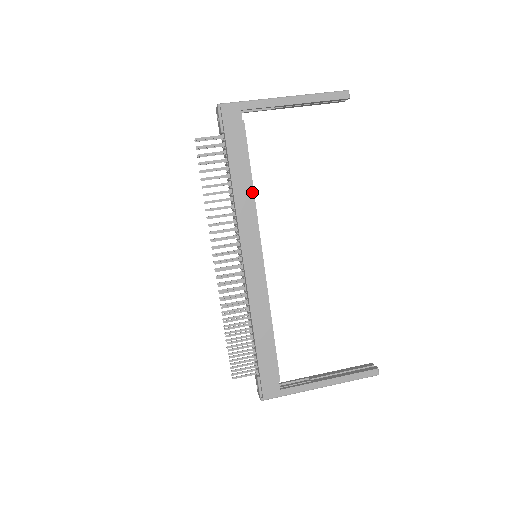
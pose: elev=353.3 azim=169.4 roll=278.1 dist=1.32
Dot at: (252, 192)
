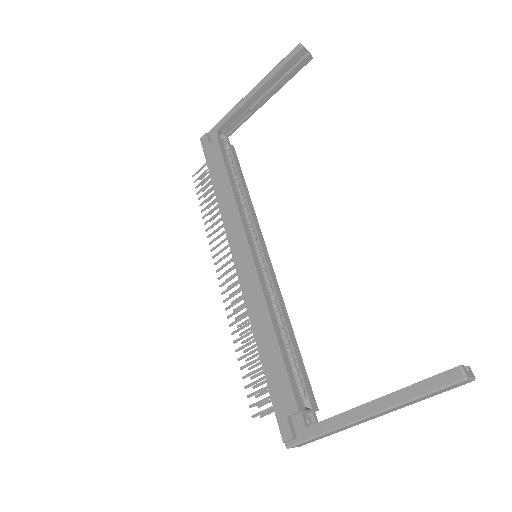
Dot at: (231, 191)
